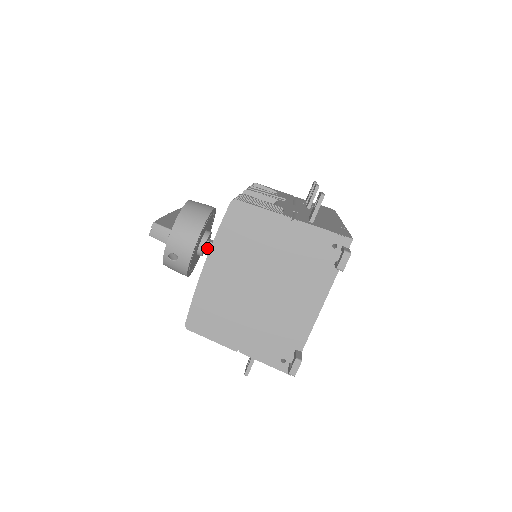
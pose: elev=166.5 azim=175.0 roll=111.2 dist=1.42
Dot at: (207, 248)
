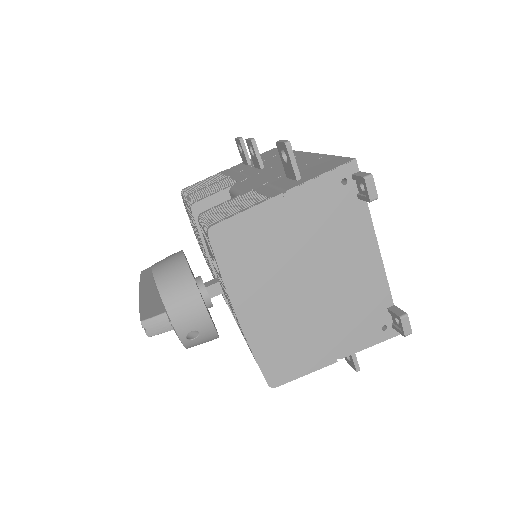
Dot at: (211, 294)
